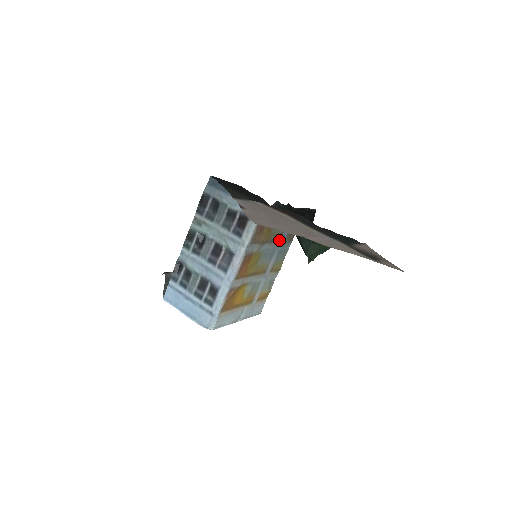
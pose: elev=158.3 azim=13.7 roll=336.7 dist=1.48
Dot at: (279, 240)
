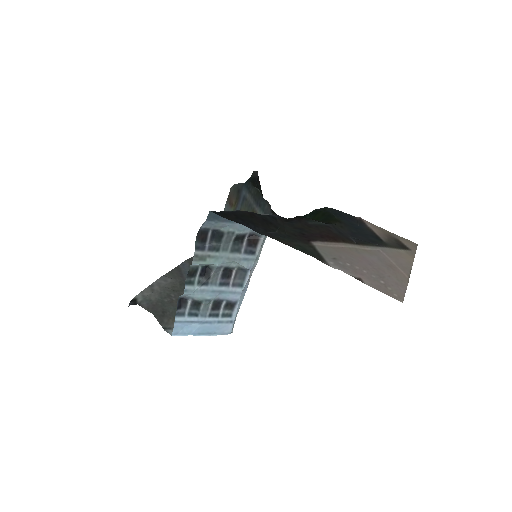
Dot at: occluded
